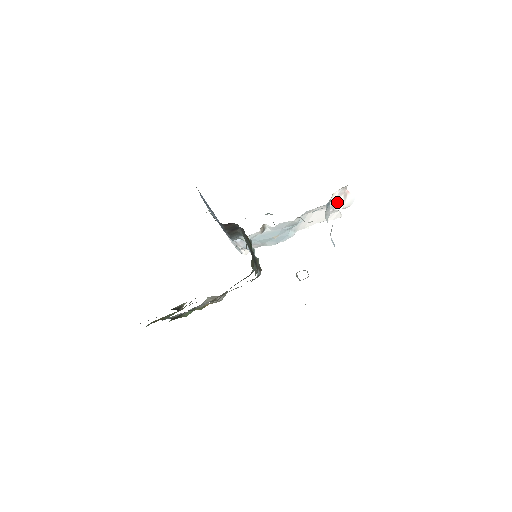
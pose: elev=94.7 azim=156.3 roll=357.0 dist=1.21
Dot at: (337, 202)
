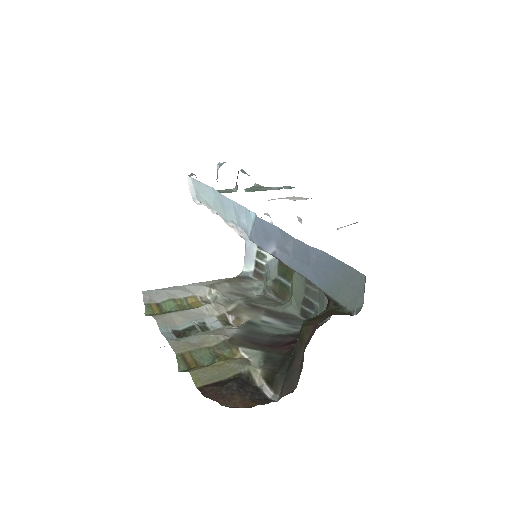
Dot at: occluded
